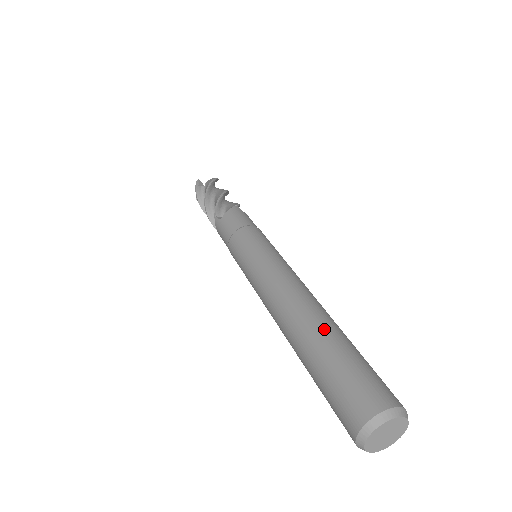
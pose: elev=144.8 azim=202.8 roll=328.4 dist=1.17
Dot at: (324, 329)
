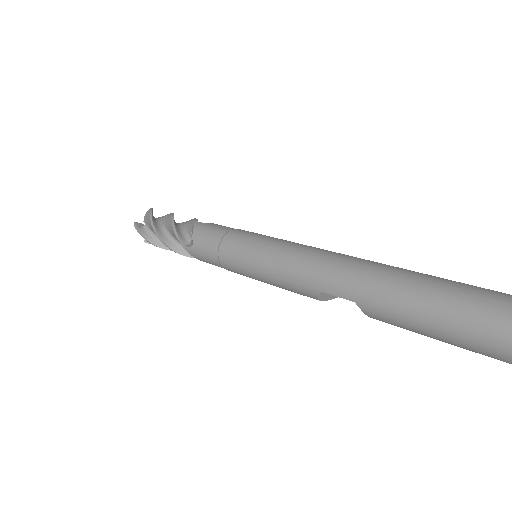
Dot at: occluded
